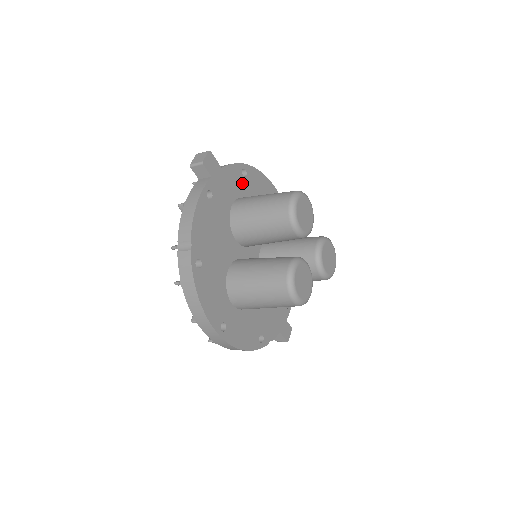
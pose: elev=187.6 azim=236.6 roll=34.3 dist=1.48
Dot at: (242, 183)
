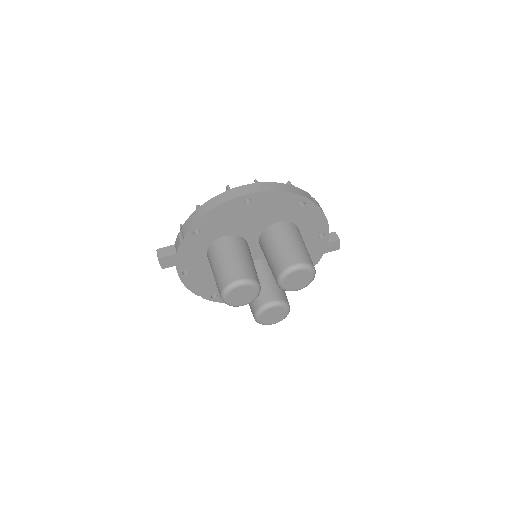
Dot at: (202, 238)
